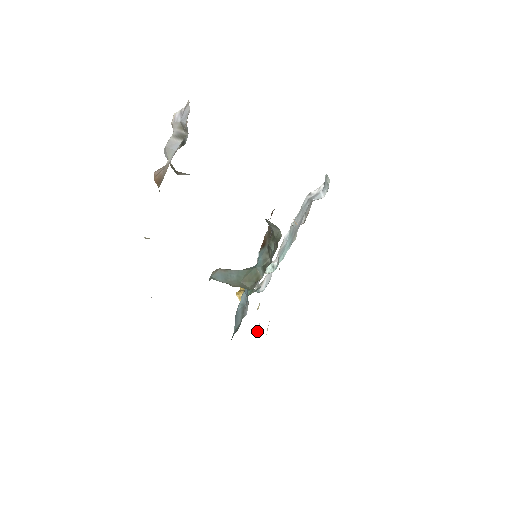
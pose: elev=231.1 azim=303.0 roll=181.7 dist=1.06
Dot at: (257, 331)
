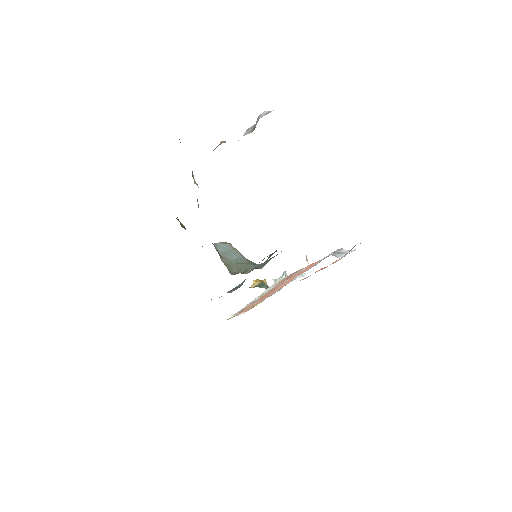
Dot at: occluded
